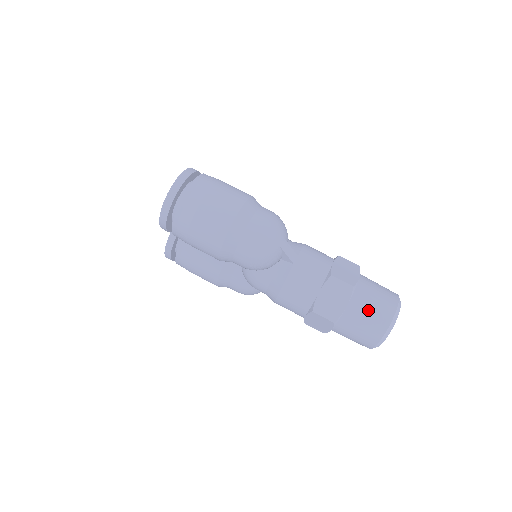
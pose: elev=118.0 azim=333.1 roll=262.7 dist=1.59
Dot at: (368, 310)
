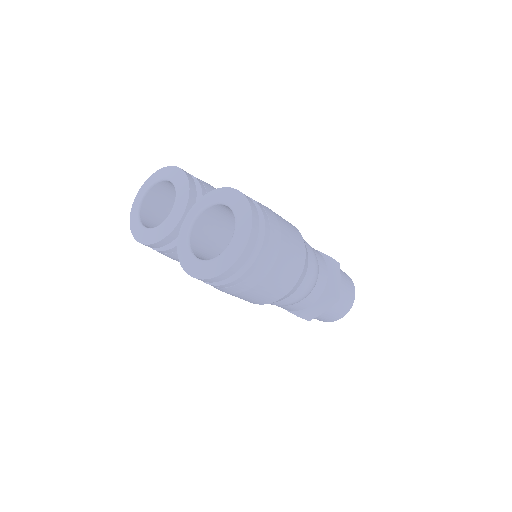
Dot at: (337, 310)
